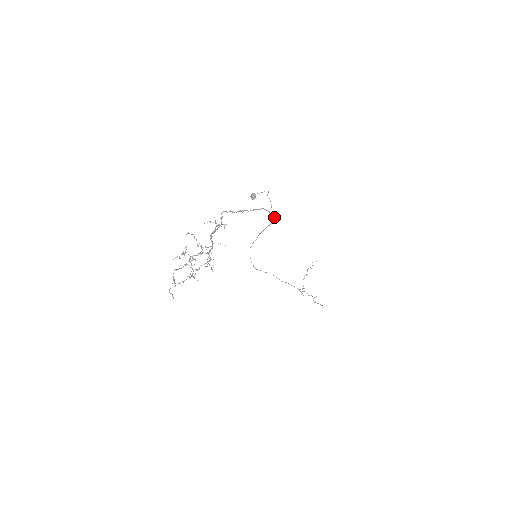
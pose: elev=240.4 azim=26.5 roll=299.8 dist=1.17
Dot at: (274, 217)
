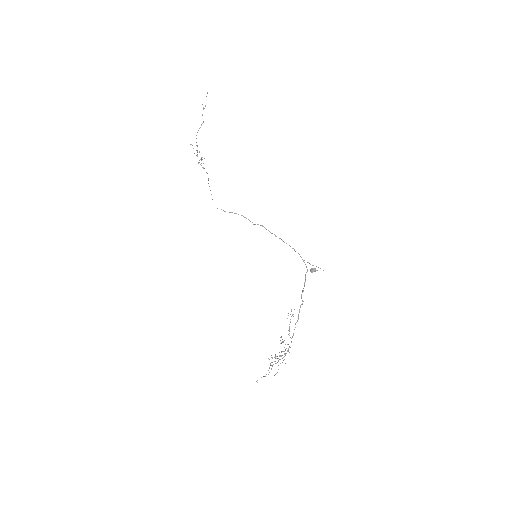
Dot at: occluded
